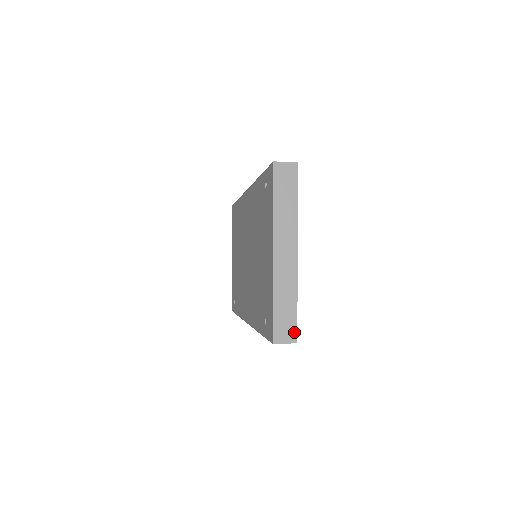
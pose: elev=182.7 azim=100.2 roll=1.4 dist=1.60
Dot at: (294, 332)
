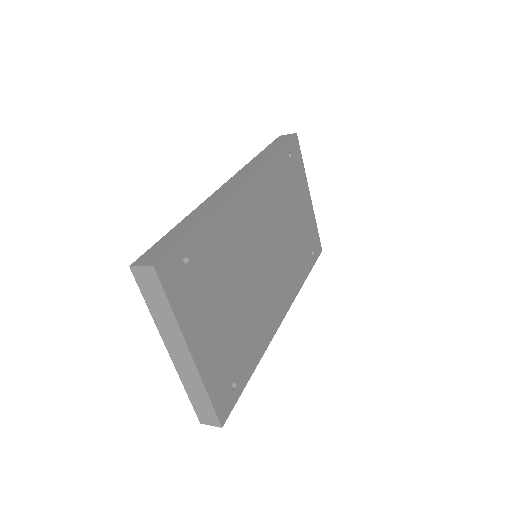
Dot at: (216, 419)
